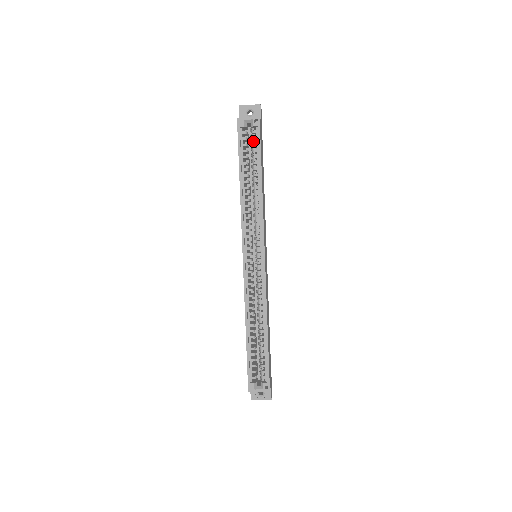
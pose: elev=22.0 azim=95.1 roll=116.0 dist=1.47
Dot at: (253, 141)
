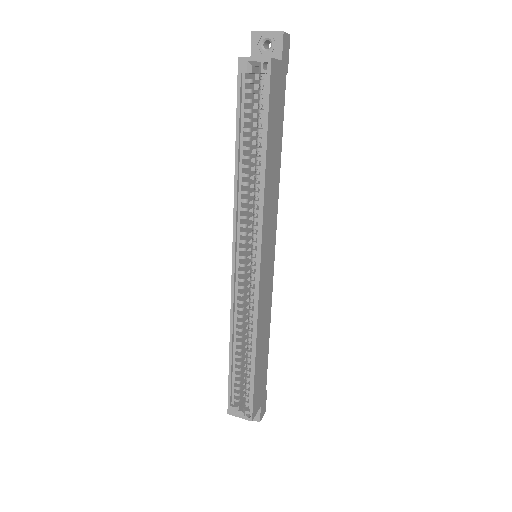
Dot at: occluded
